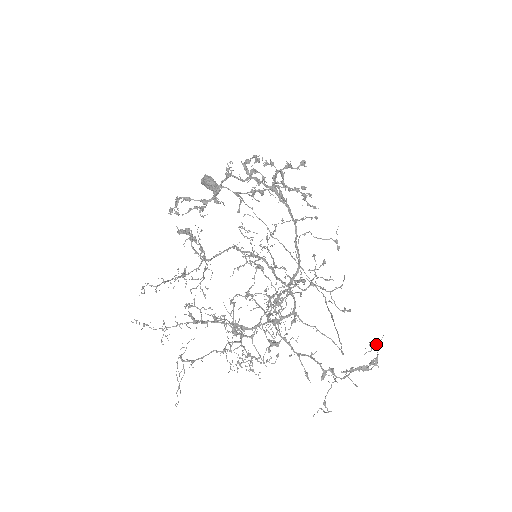
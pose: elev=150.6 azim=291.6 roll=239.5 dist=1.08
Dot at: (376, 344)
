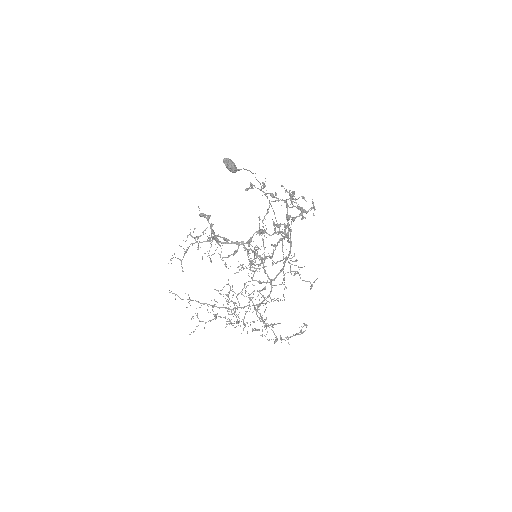
Dot at: (307, 325)
